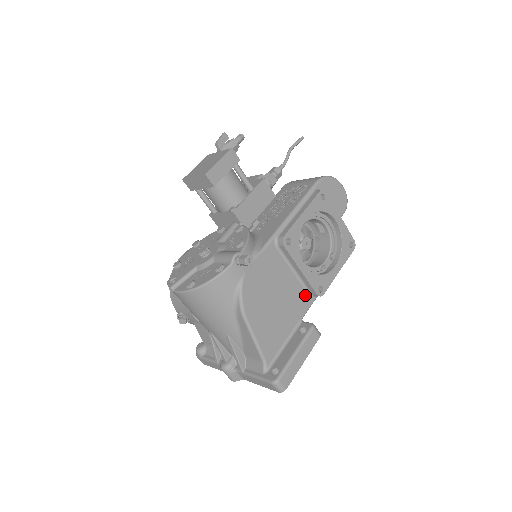
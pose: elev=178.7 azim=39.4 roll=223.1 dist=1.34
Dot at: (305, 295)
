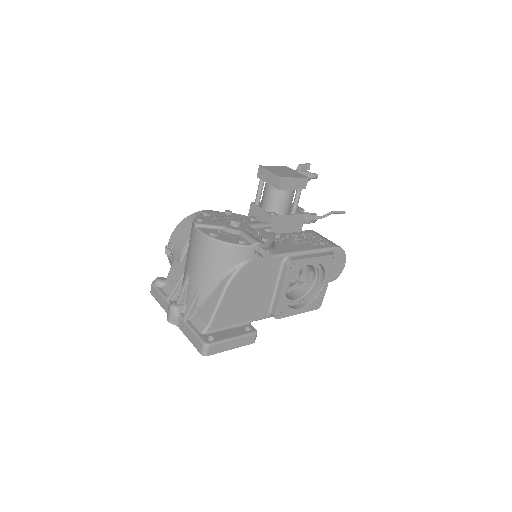
Dot at: (267, 309)
